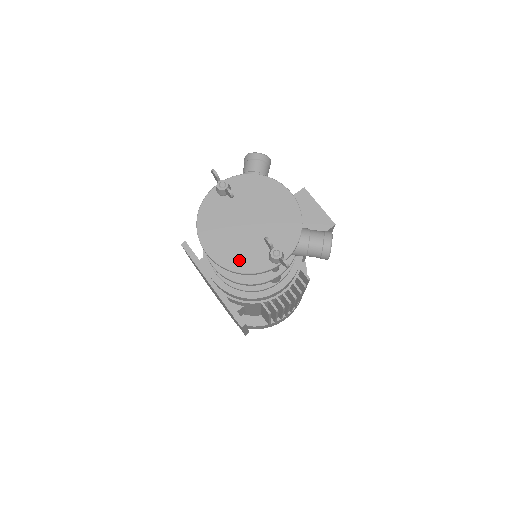
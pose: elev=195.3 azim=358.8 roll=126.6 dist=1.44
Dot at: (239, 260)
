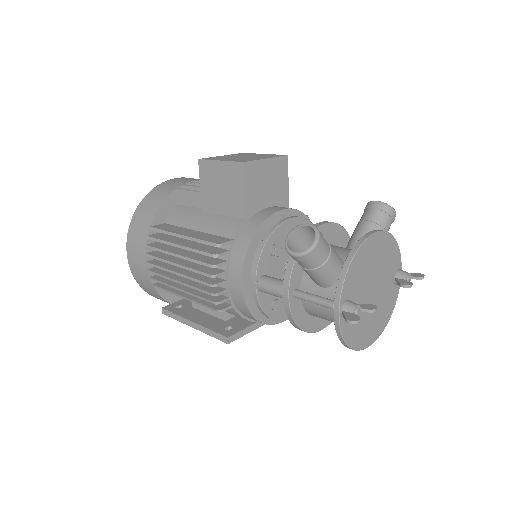
Dot at: (386, 314)
